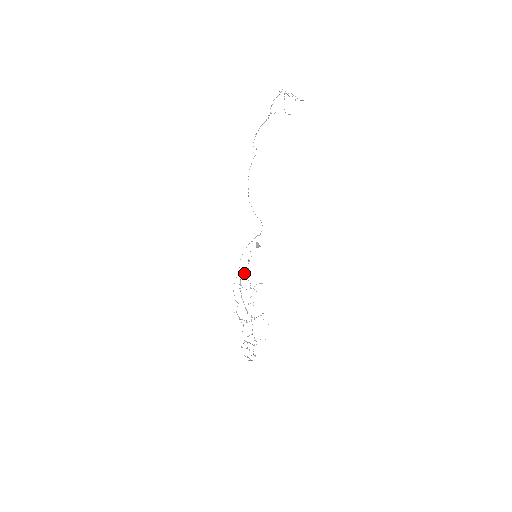
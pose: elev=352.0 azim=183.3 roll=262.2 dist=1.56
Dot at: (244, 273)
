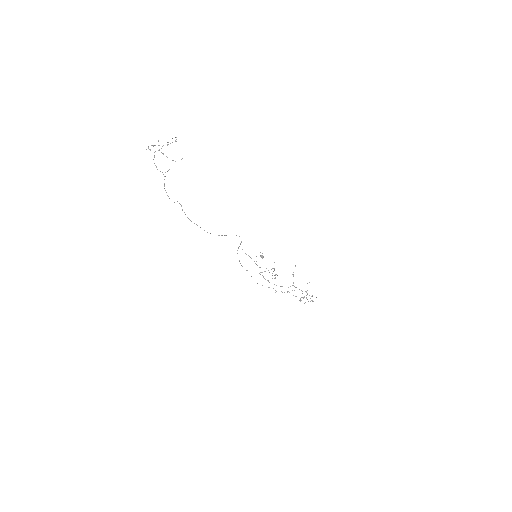
Dot at: occluded
